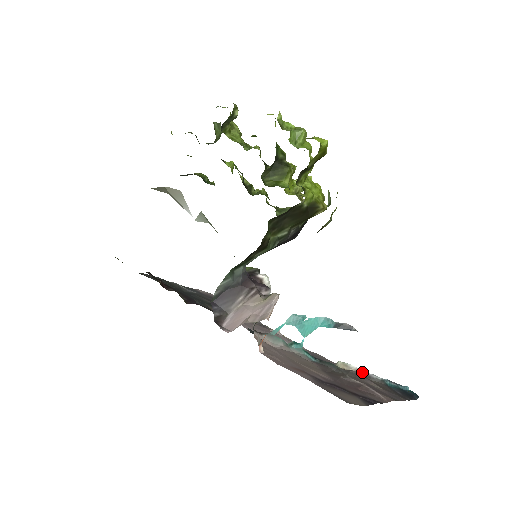
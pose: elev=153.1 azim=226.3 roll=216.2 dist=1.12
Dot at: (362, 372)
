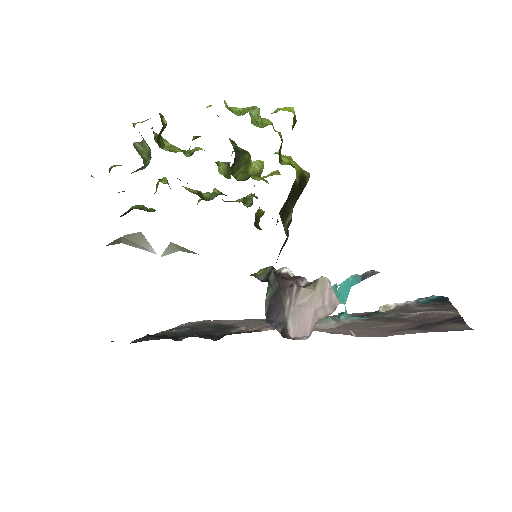
Dot at: (400, 305)
